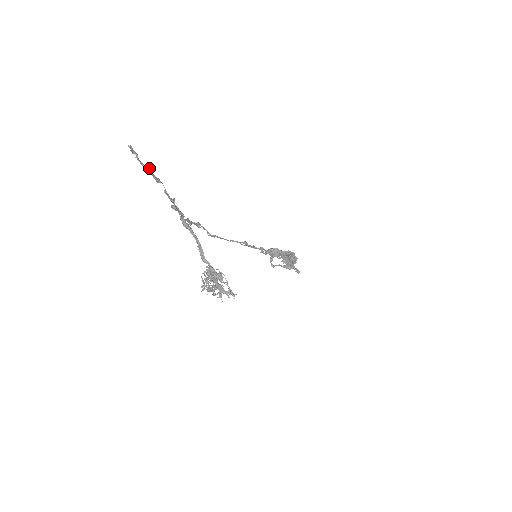
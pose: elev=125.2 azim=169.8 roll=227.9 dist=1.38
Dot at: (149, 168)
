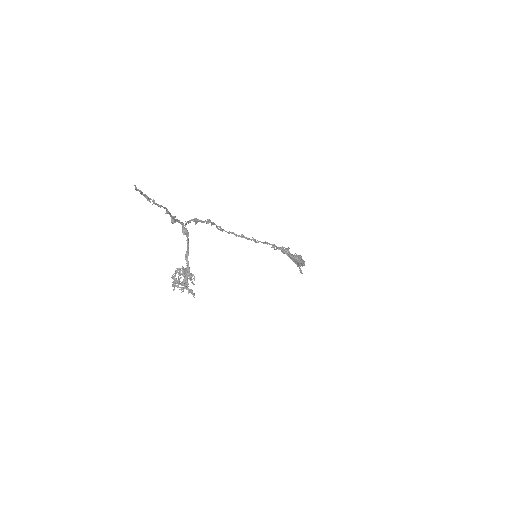
Dot at: (153, 199)
